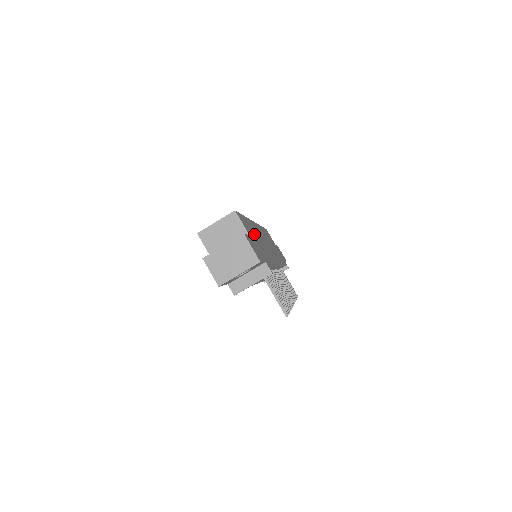
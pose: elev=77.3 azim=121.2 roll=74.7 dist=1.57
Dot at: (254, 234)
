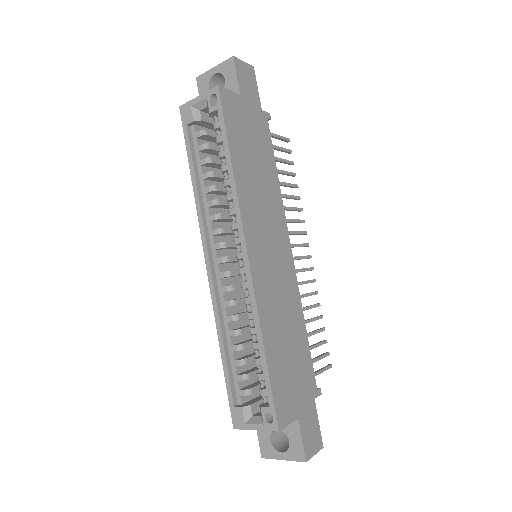
Dot at: (284, 359)
